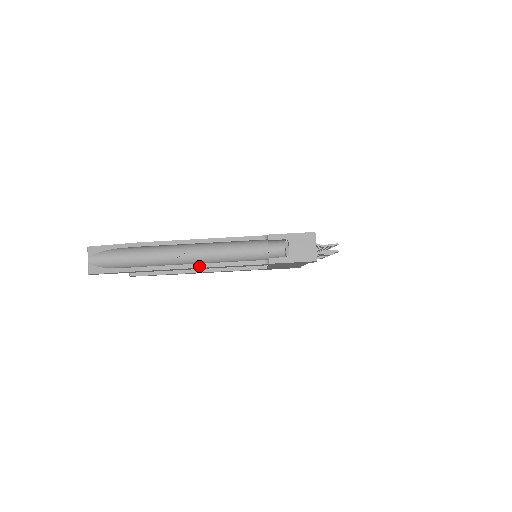
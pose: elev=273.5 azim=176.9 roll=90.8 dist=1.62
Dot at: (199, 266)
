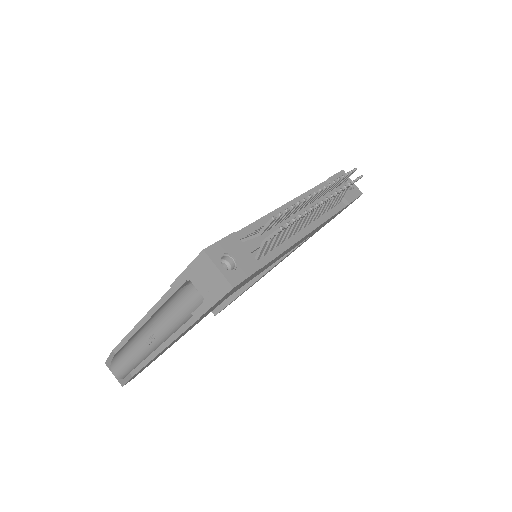
Dot at: (159, 351)
